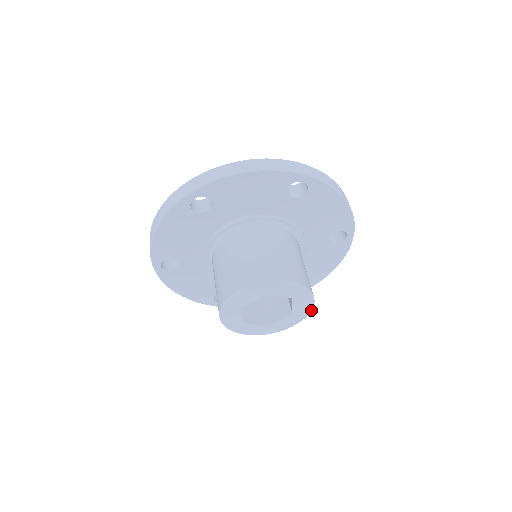
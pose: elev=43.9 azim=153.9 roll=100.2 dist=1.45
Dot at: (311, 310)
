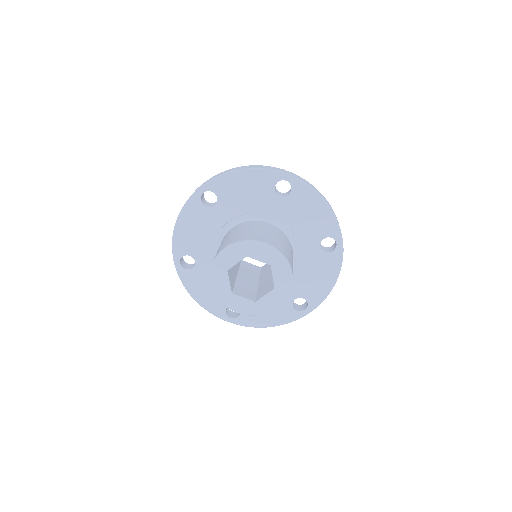
Dot at: (266, 313)
